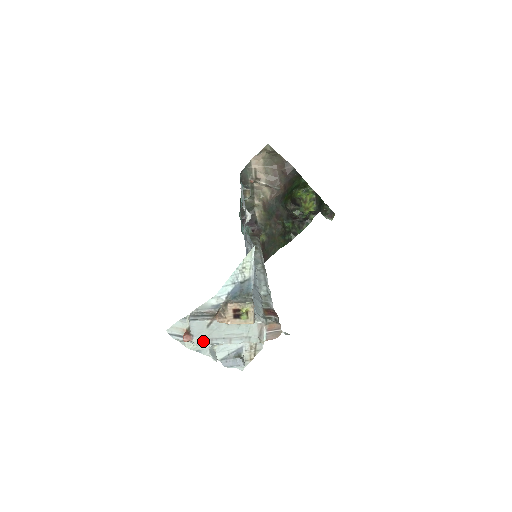
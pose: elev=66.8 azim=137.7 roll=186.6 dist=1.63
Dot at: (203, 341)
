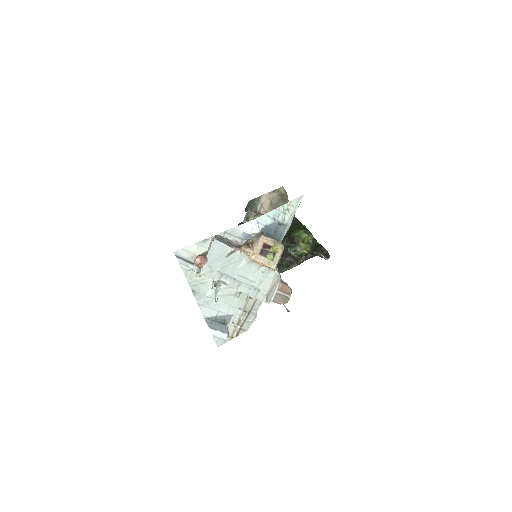
Dot at: (213, 273)
